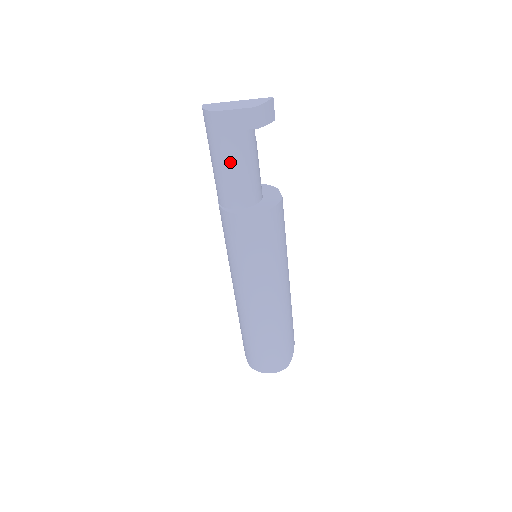
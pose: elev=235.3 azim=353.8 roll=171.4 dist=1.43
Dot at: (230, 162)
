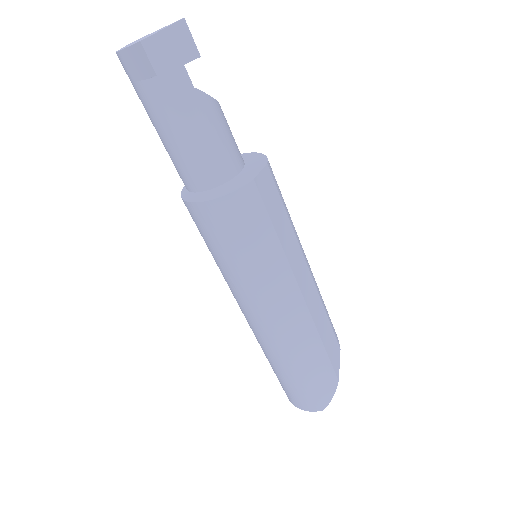
Dot at: (158, 126)
